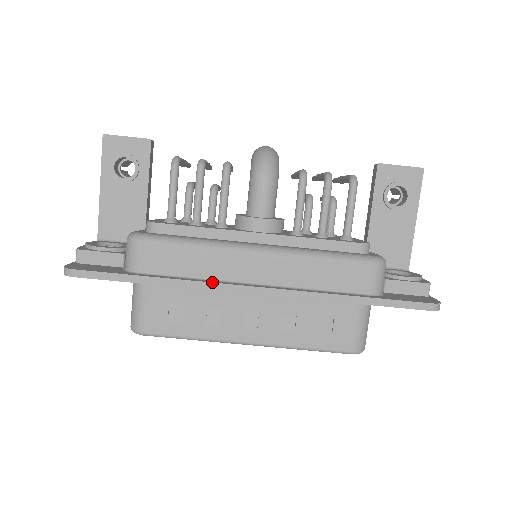
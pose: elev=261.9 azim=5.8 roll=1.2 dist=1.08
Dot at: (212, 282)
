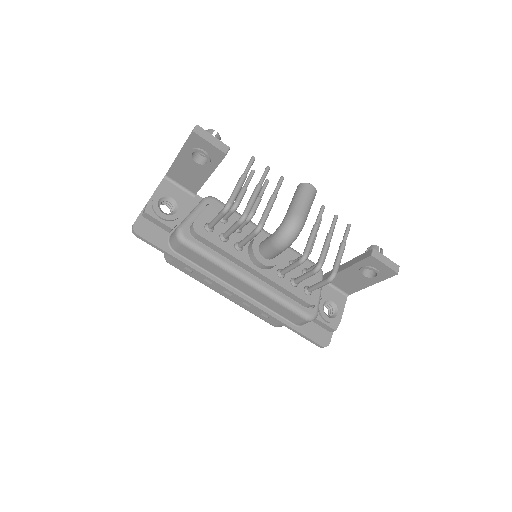
Dot at: (213, 280)
